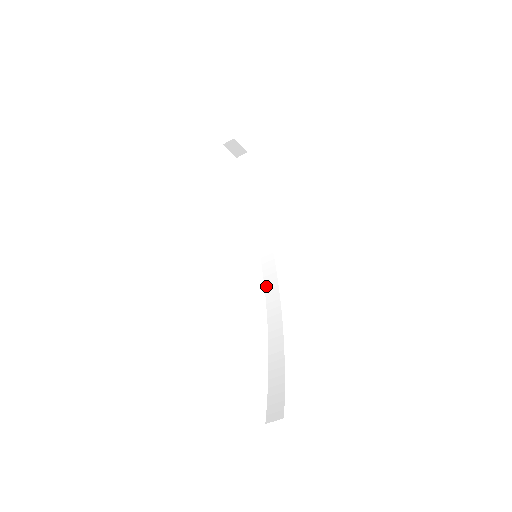
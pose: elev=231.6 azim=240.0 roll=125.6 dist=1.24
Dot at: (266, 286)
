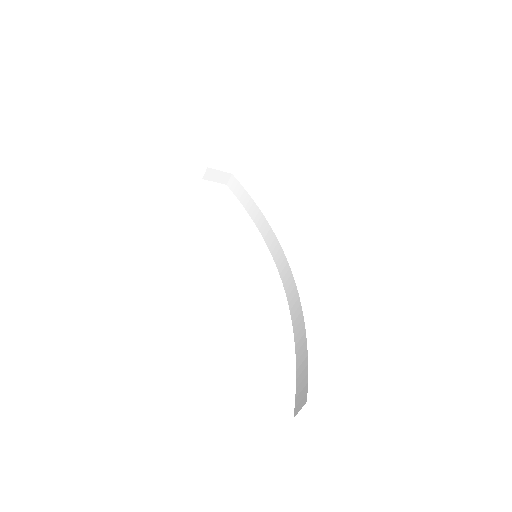
Dot at: (283, 281)
